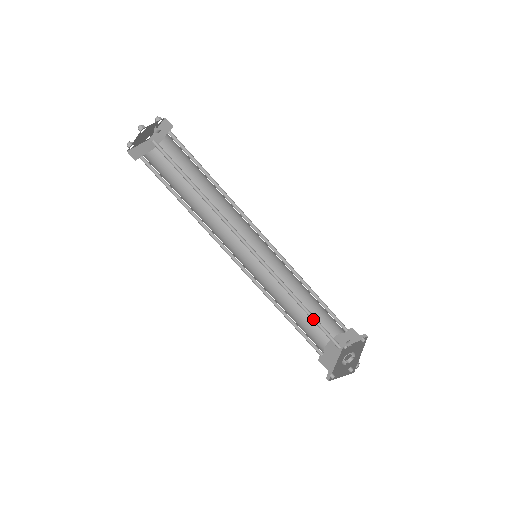
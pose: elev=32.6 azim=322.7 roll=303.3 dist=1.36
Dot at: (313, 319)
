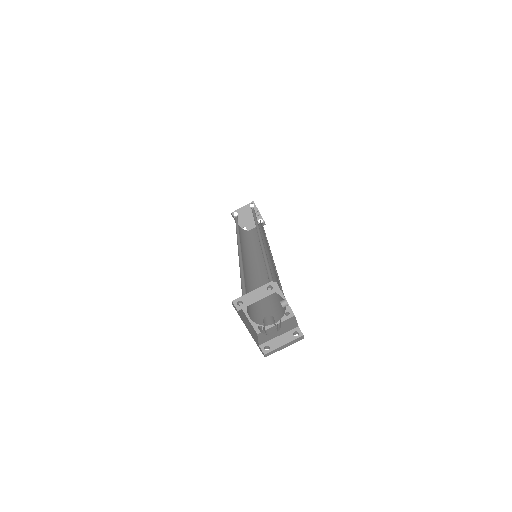
Dot at: (267, 271)
